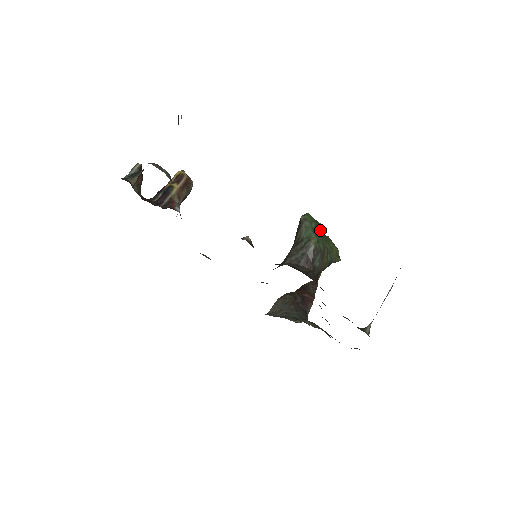
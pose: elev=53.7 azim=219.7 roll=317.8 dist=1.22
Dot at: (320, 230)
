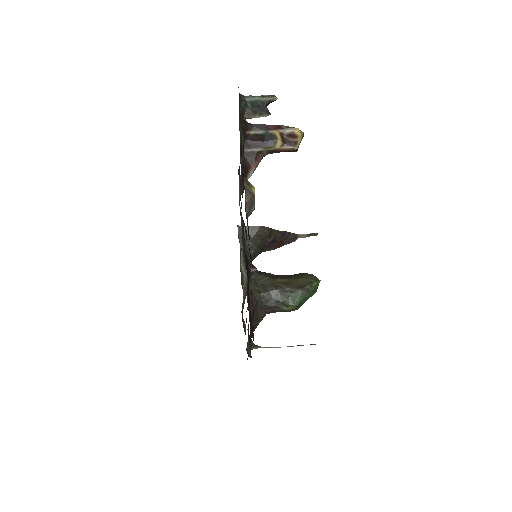
Dot at: occluded
